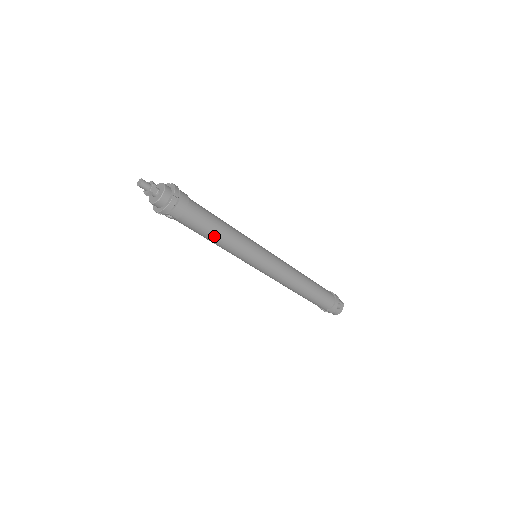
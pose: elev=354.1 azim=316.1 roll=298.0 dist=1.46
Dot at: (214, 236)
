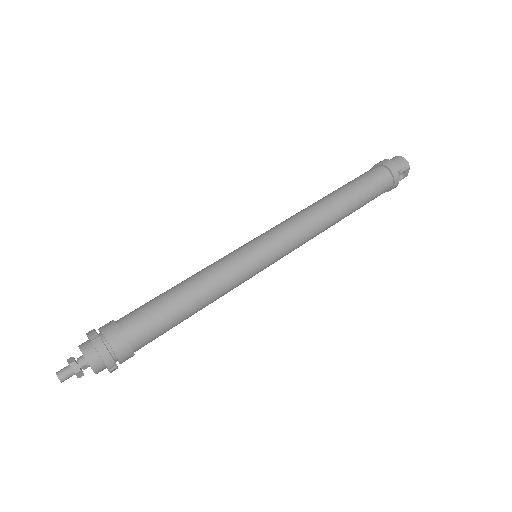
Dot at: (188, 317)
